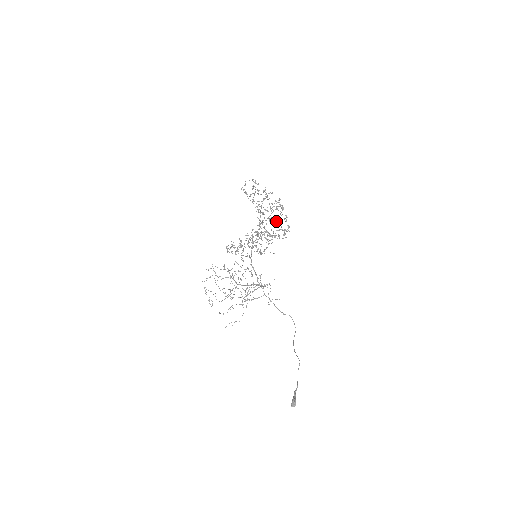
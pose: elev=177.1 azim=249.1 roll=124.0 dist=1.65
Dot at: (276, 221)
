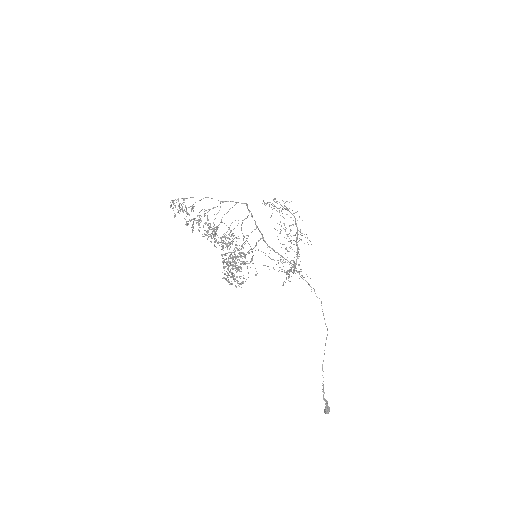
Dot at: (233, 235)
